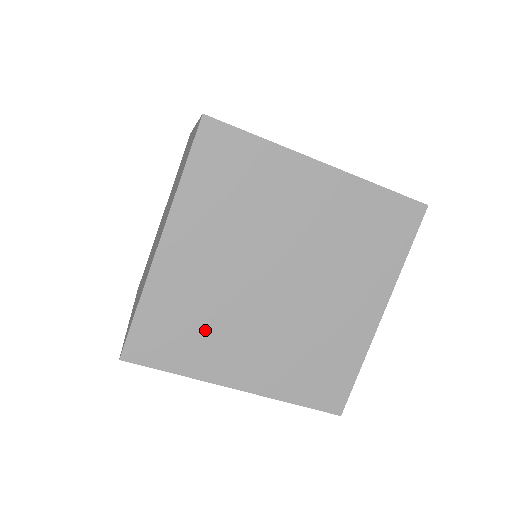
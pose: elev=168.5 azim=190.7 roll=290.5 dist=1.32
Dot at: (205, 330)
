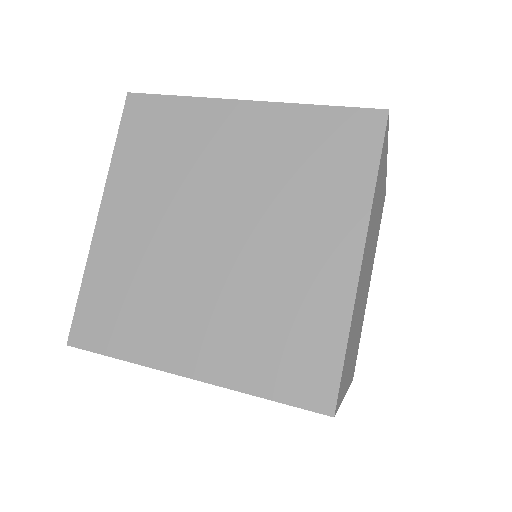
Dot at: occluded
